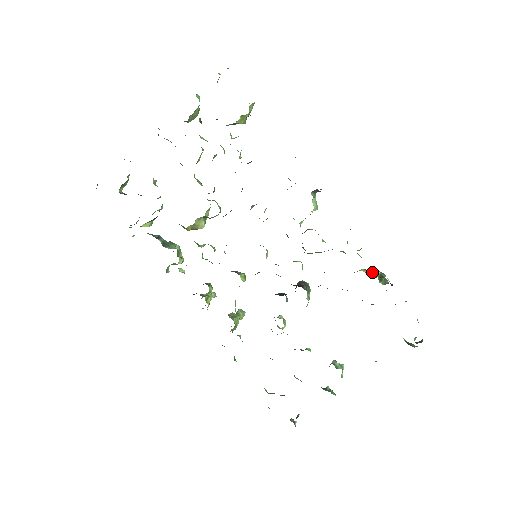
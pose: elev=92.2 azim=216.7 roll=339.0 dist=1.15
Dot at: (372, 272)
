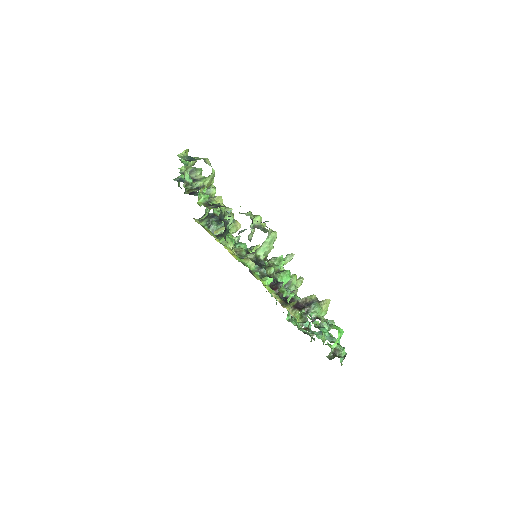
Dot at: (296, 311)
